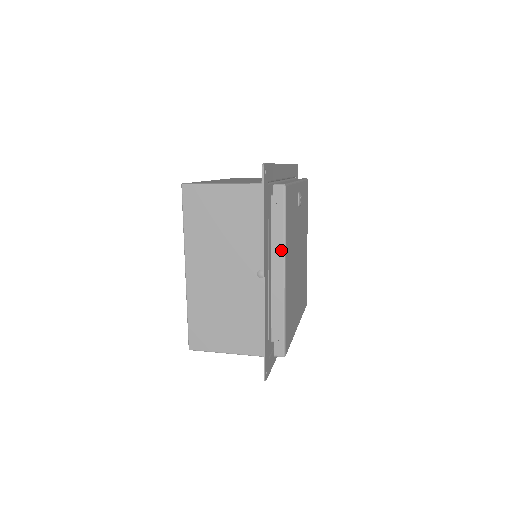
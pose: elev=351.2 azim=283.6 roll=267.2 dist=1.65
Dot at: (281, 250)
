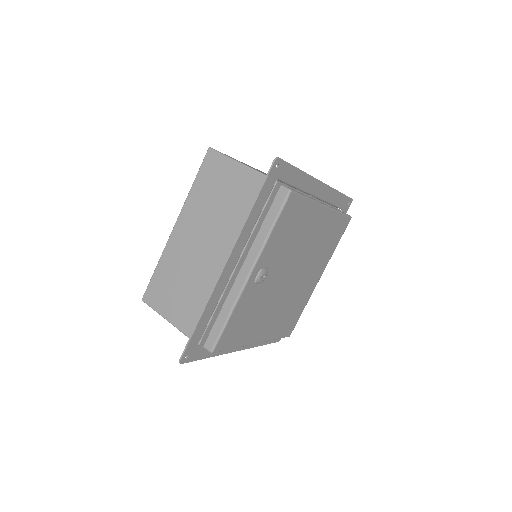
Dot at: occluded
